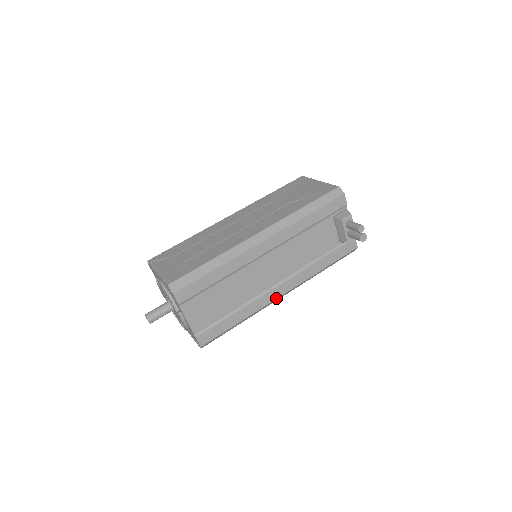
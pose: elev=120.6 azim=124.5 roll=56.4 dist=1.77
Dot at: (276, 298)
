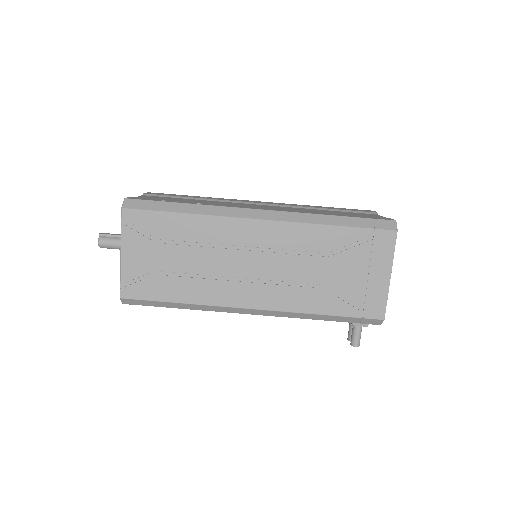
Dot at: occluded
